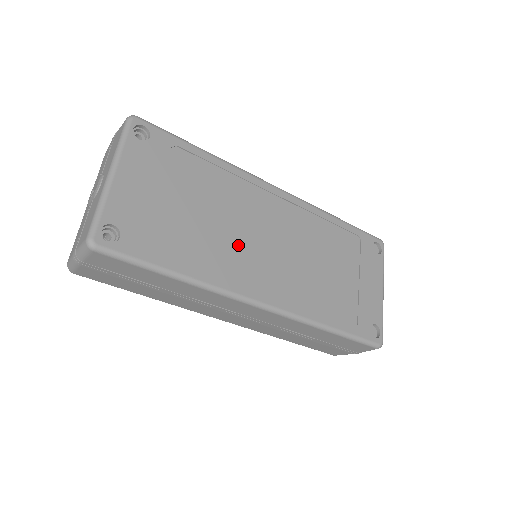
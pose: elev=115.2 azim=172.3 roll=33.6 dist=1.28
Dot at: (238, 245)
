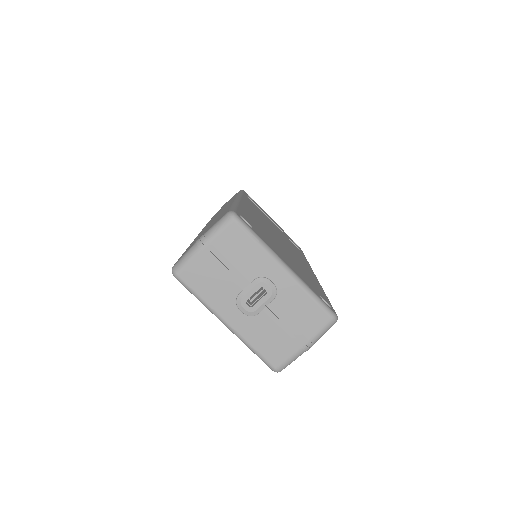
Dot at: (289, 251)
